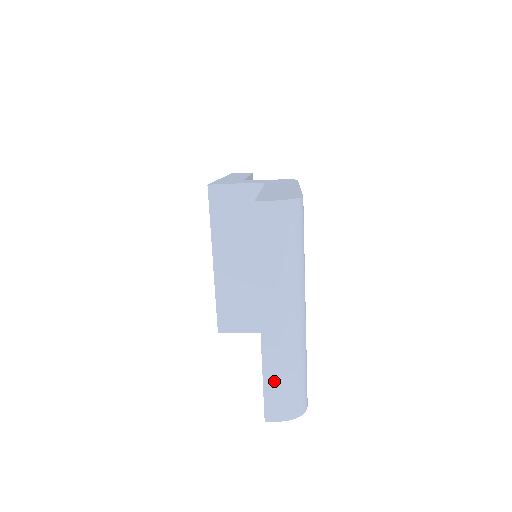
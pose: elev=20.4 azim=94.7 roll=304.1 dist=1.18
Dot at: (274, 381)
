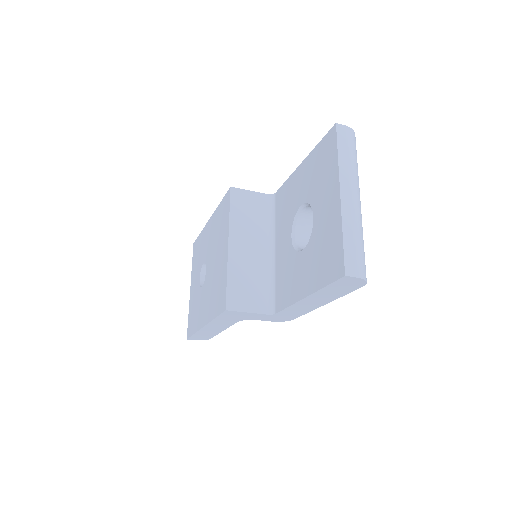
Dot at: (351, 243)
